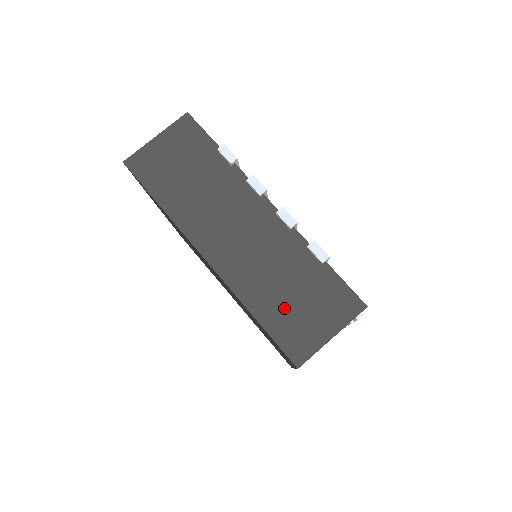
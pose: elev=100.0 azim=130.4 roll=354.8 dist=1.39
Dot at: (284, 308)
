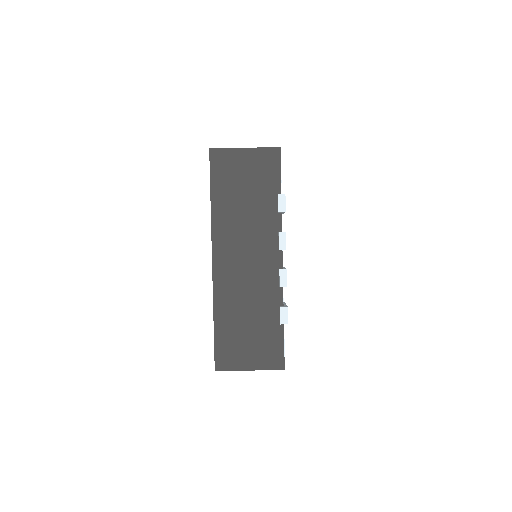
Dot at: (236, 331)
